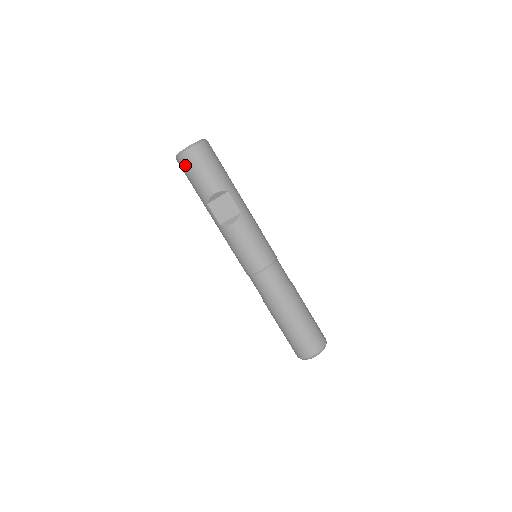
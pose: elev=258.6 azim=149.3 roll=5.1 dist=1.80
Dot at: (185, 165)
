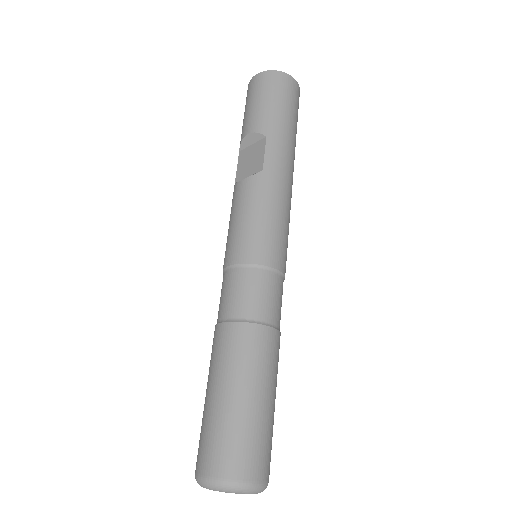
Dot at: (246, 97)
